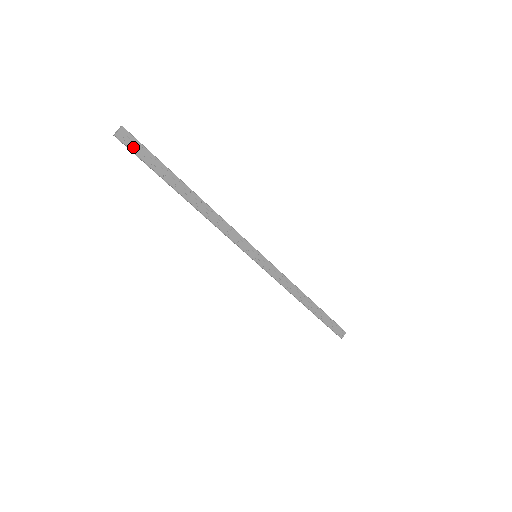
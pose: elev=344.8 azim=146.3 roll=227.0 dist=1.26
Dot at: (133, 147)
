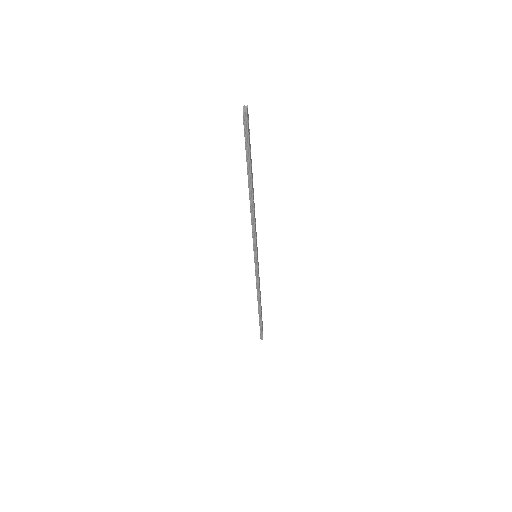
Dot at: (248, 129)
